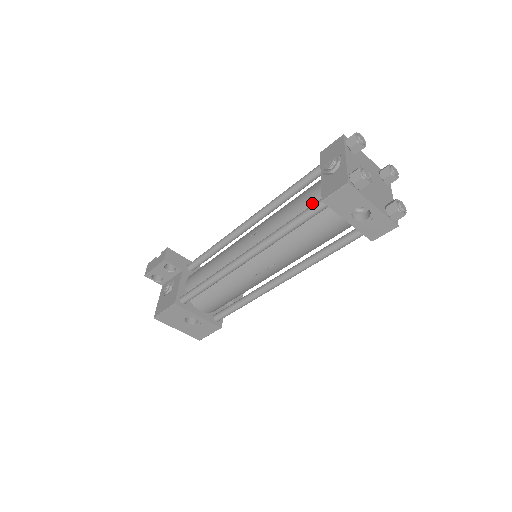
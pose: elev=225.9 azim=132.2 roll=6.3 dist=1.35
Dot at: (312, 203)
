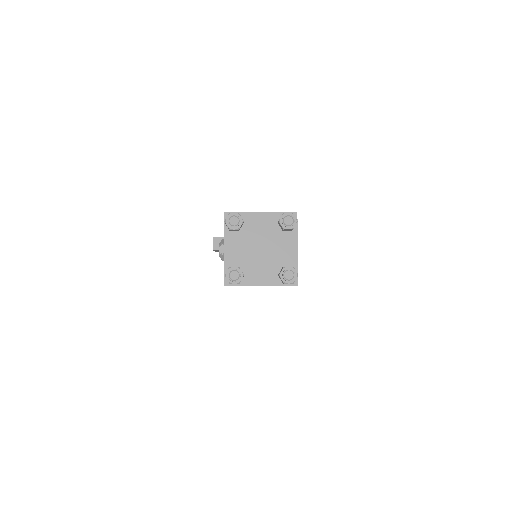
Dot at: occluded
